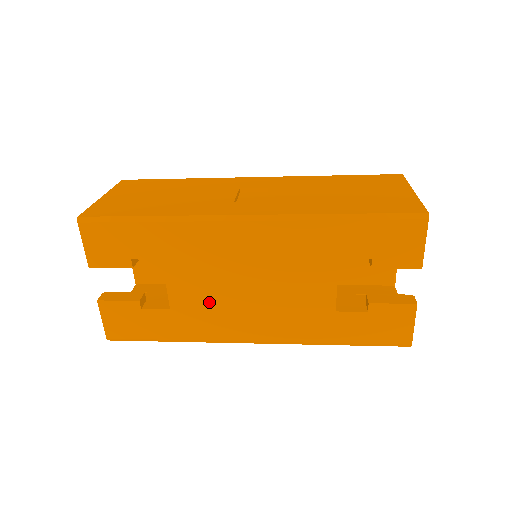
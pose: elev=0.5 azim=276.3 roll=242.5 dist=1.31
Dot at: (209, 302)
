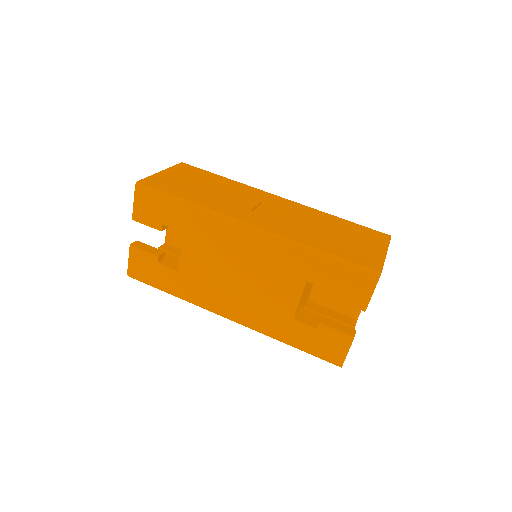
Dot at: (206, 276)
